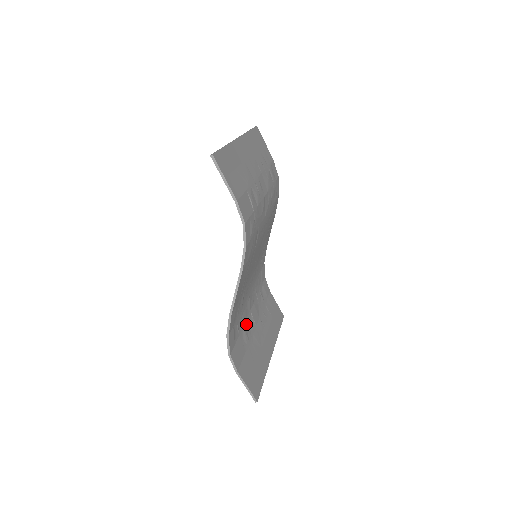
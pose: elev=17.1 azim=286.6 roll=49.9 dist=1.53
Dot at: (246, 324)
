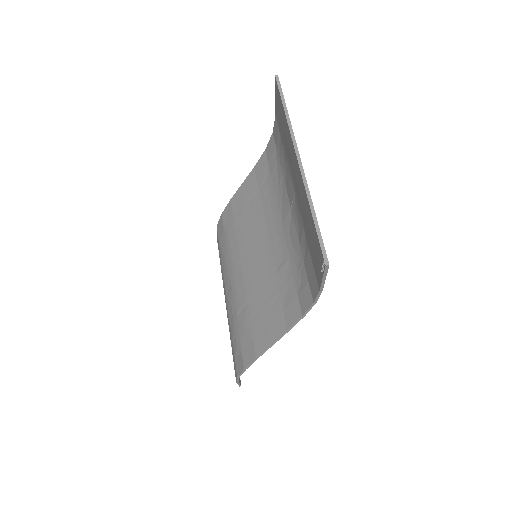
Dot at: occluded
